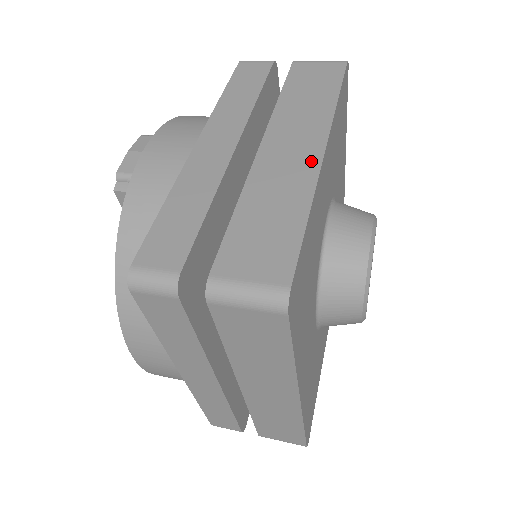
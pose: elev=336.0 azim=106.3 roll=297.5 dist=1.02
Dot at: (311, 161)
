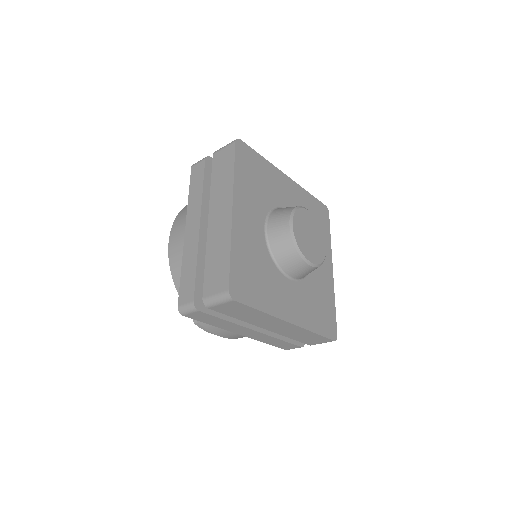
Dot at: occluded
